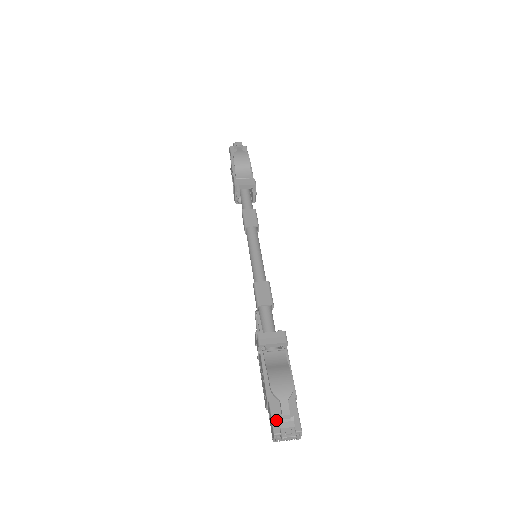
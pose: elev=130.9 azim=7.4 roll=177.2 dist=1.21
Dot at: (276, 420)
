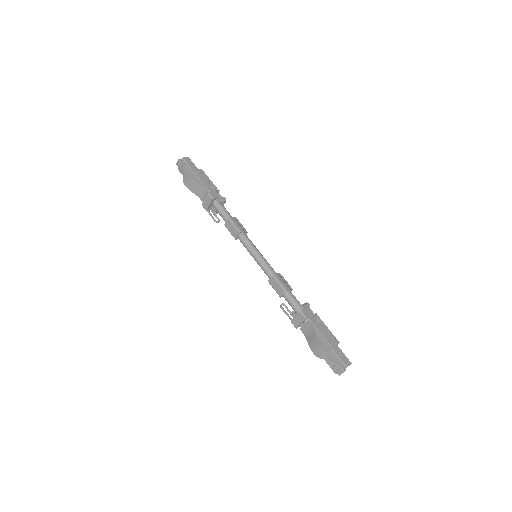
Dot at: (331, 366)
